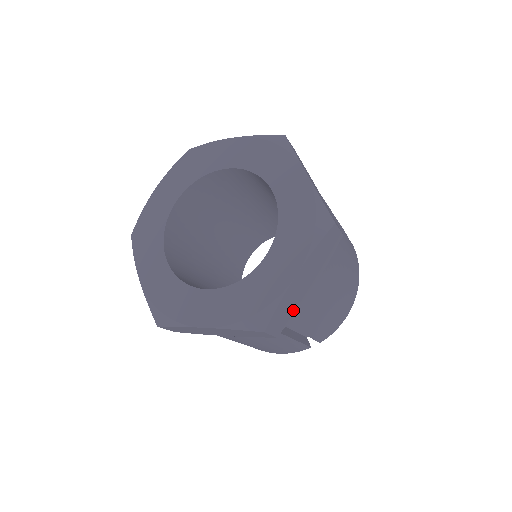
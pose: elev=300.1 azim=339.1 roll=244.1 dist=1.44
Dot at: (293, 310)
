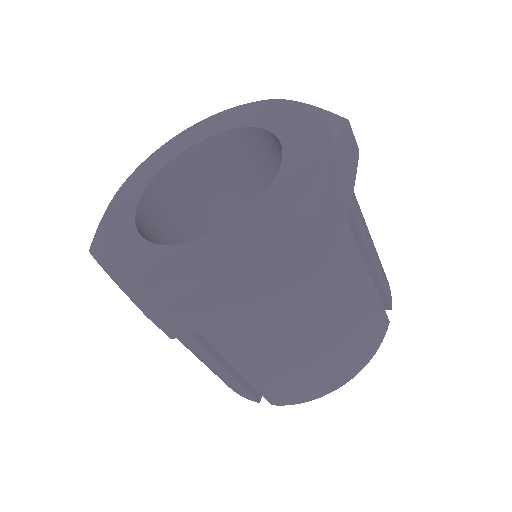
Dot at: (208, 320)
